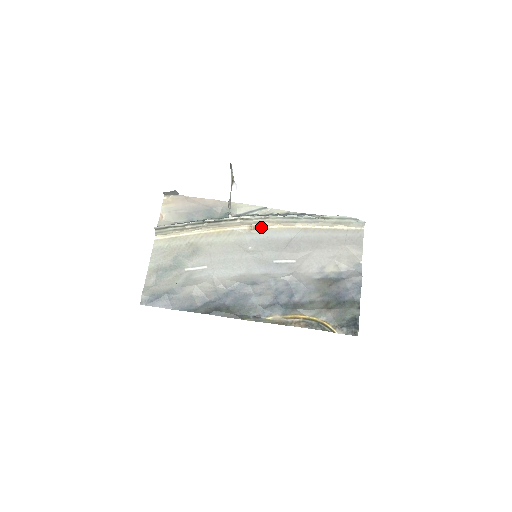
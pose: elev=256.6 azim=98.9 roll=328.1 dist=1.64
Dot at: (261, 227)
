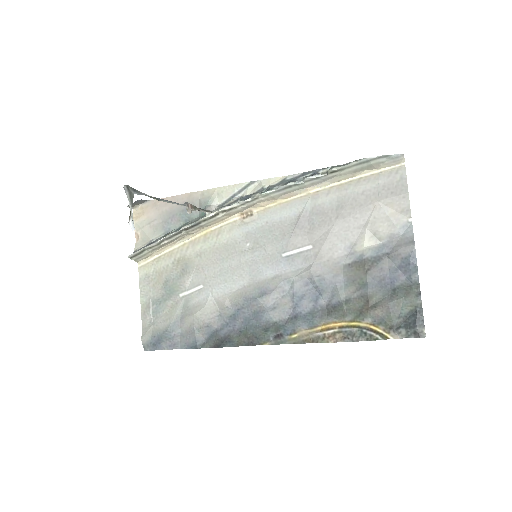
Dot at: (255, 210)
